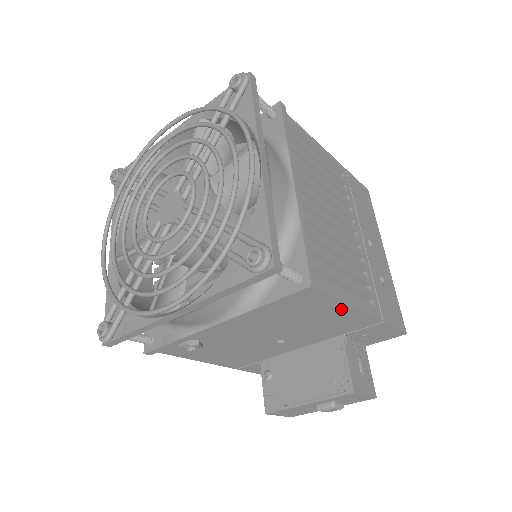
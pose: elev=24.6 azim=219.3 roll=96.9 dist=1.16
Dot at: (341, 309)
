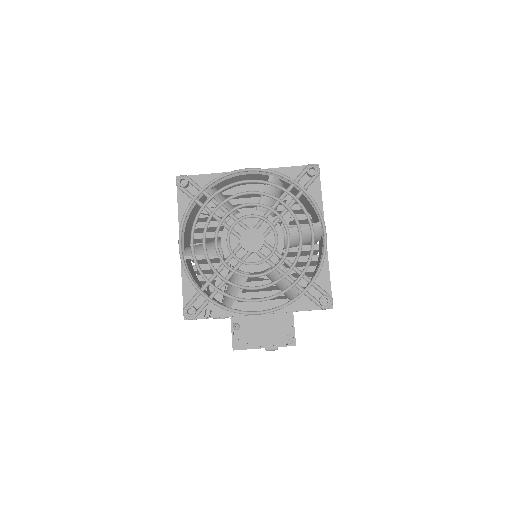
Dot at: occluded
